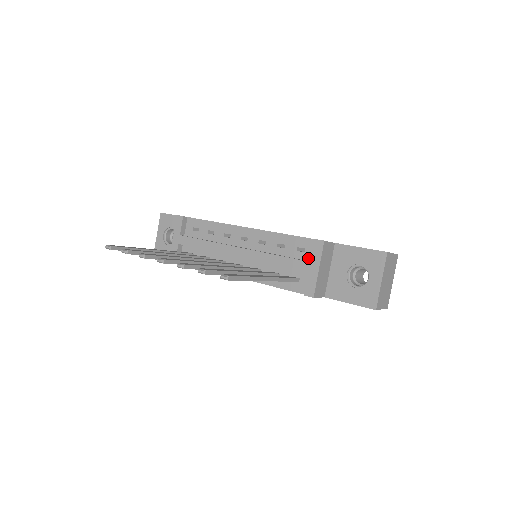
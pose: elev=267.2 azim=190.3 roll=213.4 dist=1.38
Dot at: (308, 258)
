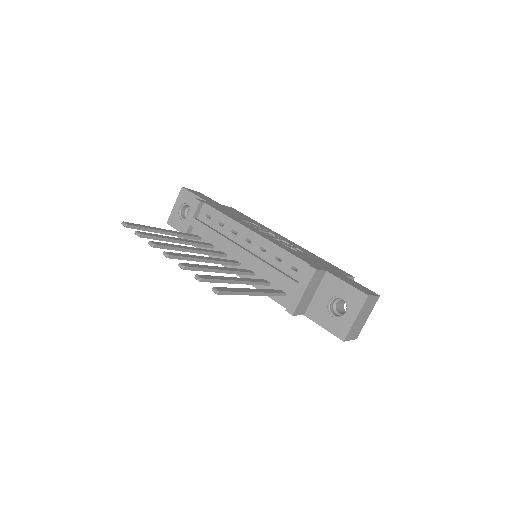
Dot at: (298, 278)
